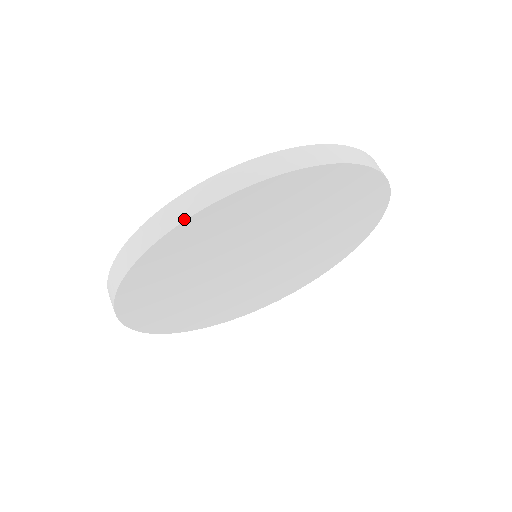
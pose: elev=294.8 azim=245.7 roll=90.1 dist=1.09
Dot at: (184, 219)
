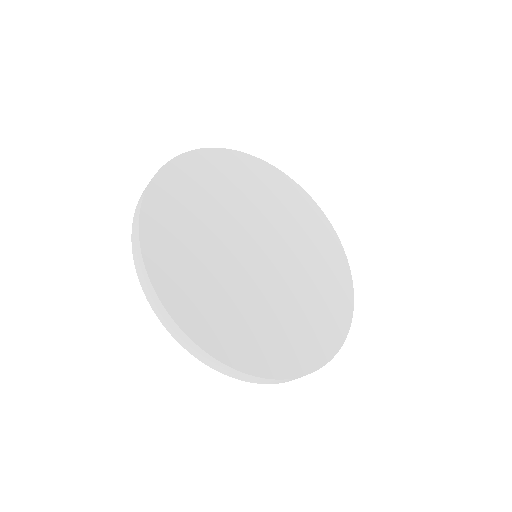
Dot at: (178, 156)
